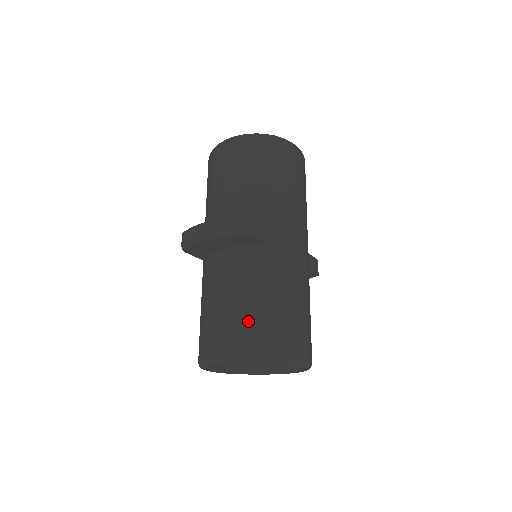
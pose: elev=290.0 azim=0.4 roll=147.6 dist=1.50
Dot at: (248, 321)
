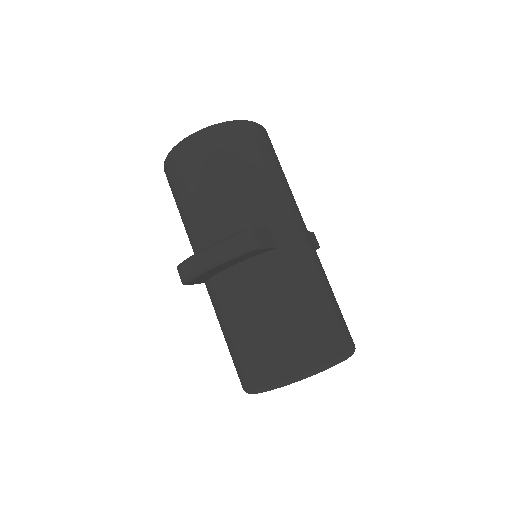
Dot at: (286, 337)
